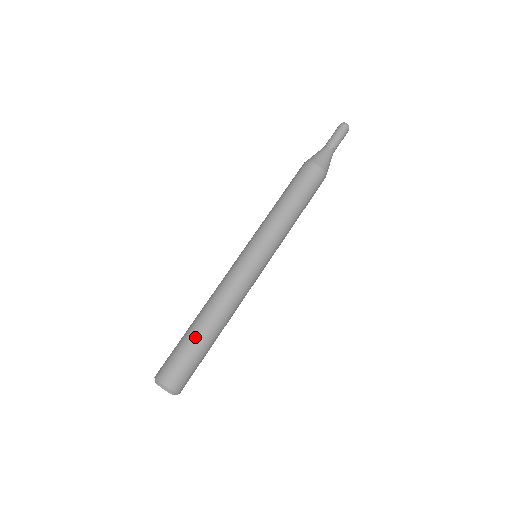
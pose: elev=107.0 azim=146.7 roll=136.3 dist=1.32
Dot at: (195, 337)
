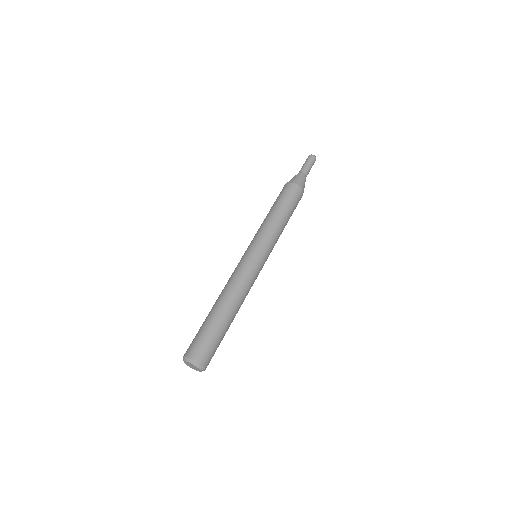
Dot at: (220, 322)
